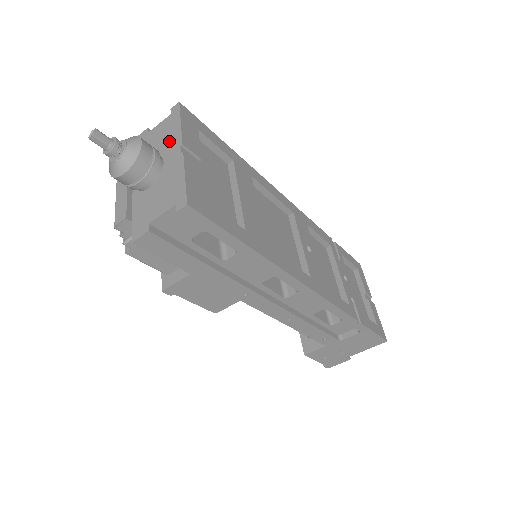
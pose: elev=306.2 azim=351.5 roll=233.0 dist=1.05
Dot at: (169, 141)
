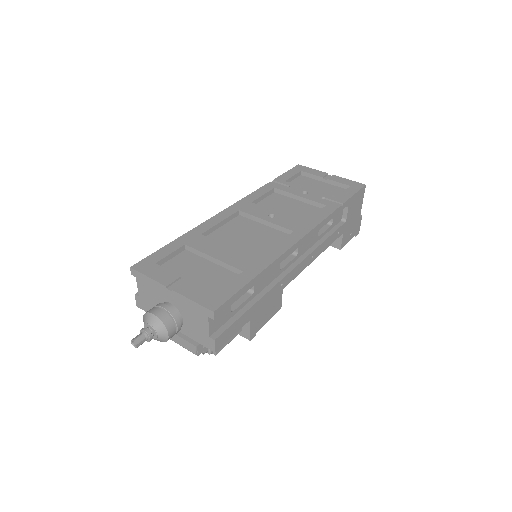
Dot at: (157, 291)
